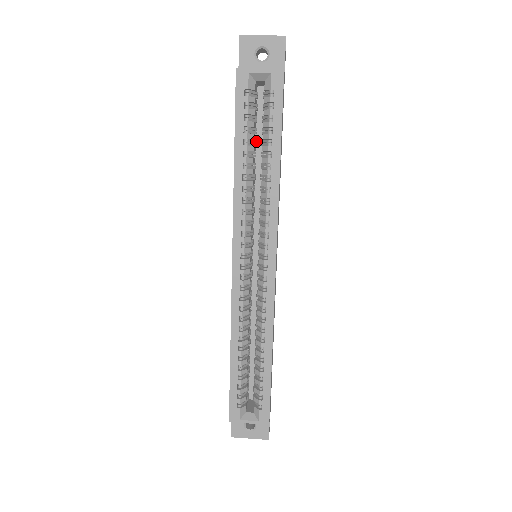
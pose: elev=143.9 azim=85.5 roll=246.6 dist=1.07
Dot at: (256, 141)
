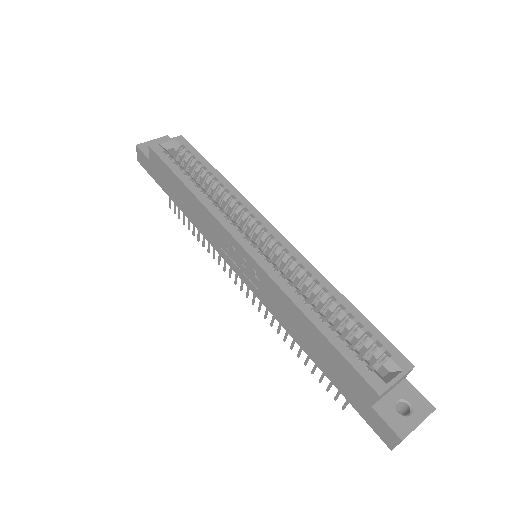
Dot at: occluded
